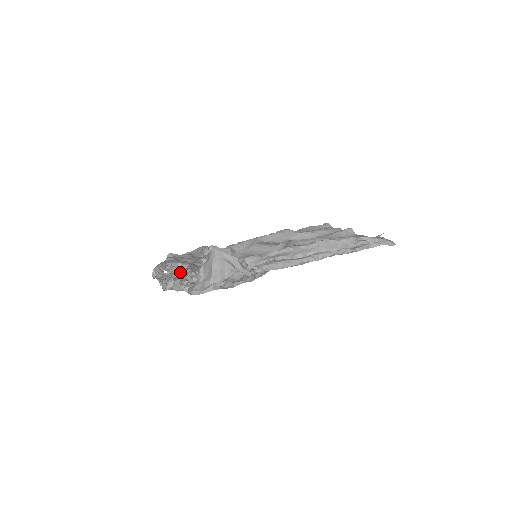
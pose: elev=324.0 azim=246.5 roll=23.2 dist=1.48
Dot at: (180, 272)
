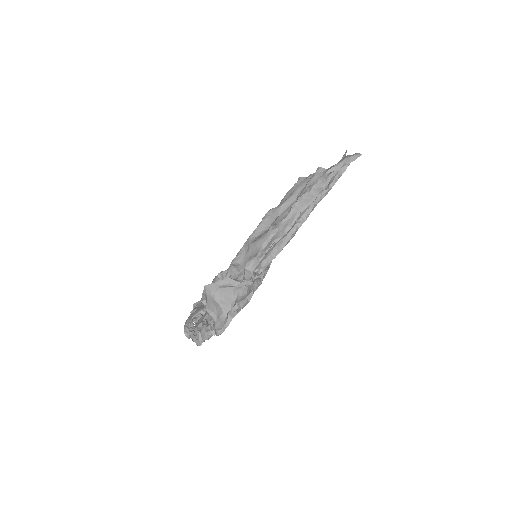
Dot at: occluded
